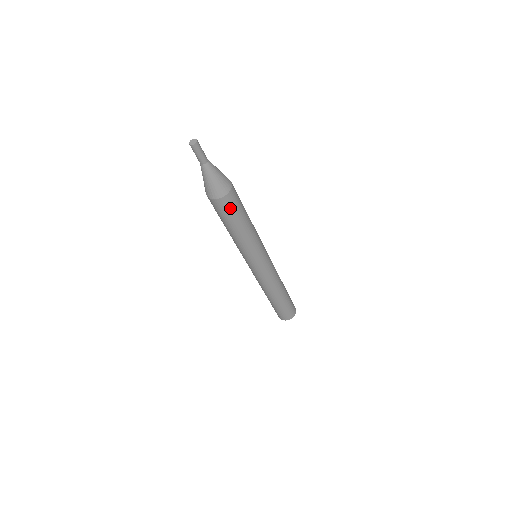
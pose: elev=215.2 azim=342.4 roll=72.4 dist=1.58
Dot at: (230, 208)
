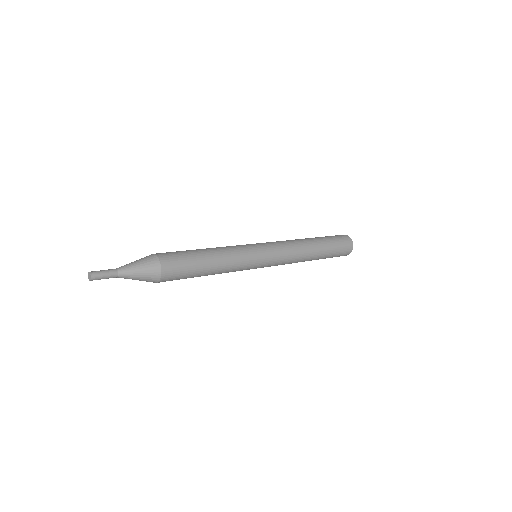
Dot at: occluded
